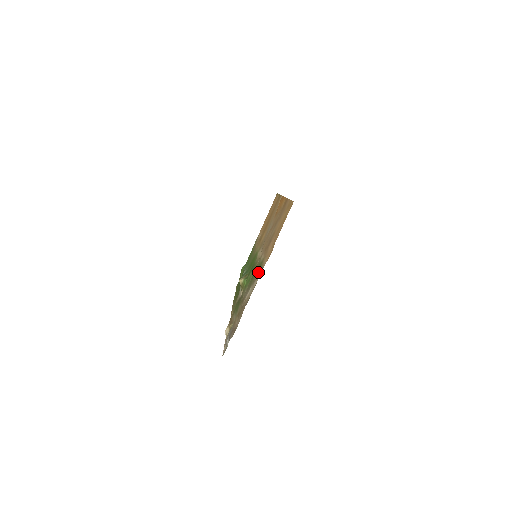
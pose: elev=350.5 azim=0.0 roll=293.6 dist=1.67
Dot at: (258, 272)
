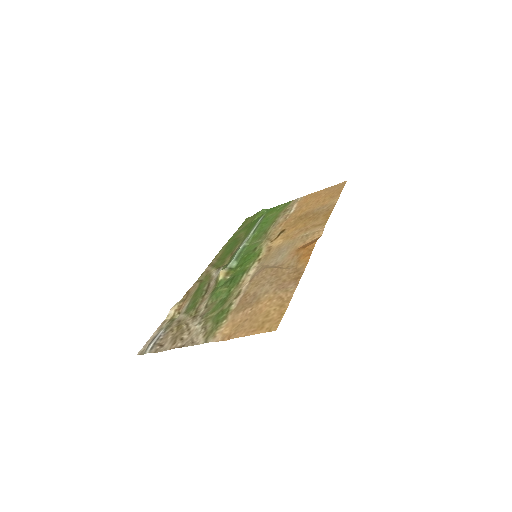
Dot at: (212, 327)
